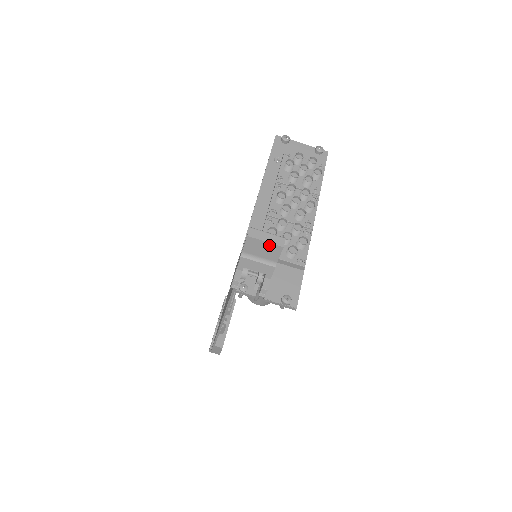
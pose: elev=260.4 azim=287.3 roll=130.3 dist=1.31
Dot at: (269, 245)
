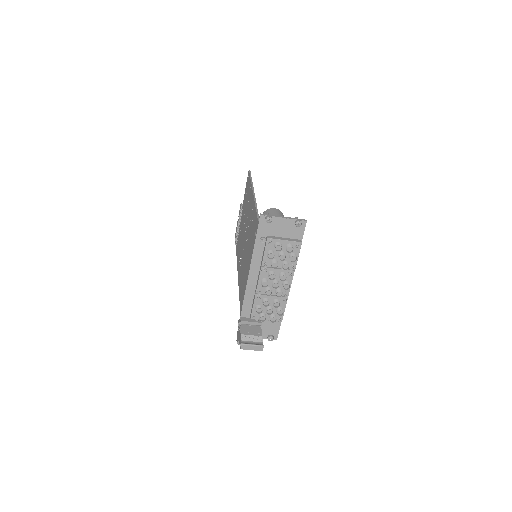
Dot at: (254, 349)
